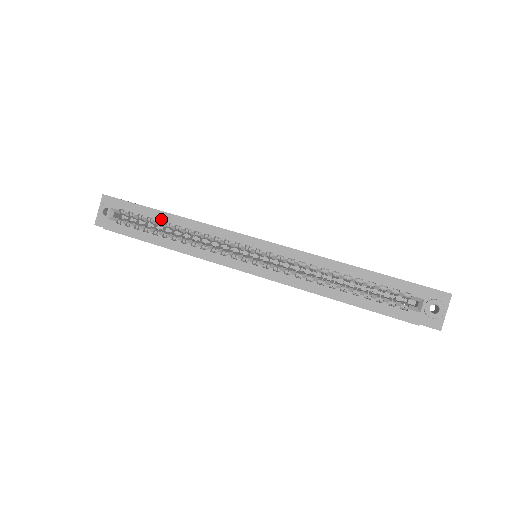
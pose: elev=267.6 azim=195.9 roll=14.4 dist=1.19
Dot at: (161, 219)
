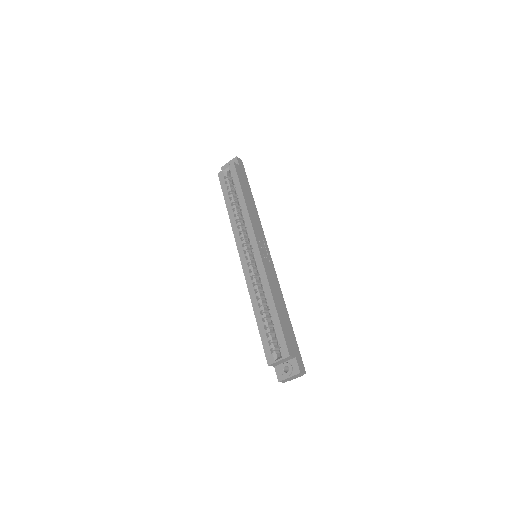
Dot at: (238, 194)
